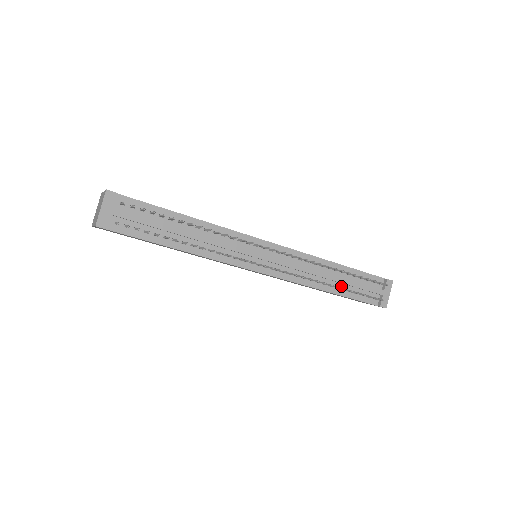
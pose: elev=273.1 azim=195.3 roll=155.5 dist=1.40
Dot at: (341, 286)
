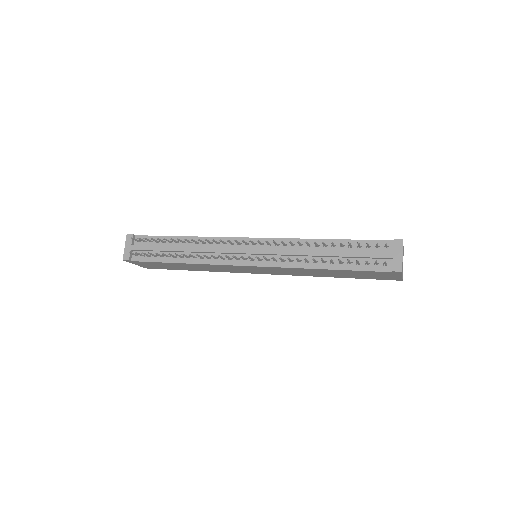
Dot at: occluded
